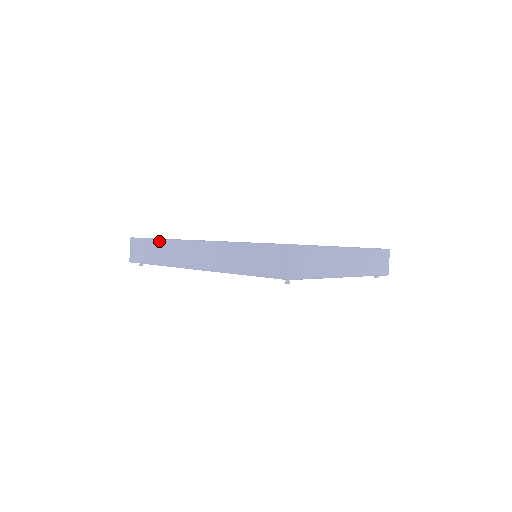
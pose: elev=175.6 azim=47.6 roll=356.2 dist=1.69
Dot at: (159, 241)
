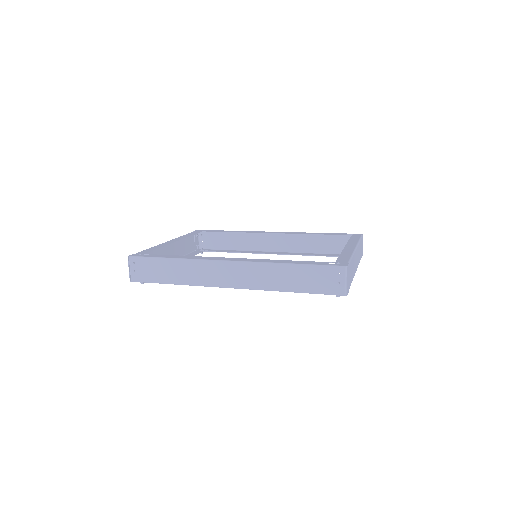
Dot at: (175, 261)
